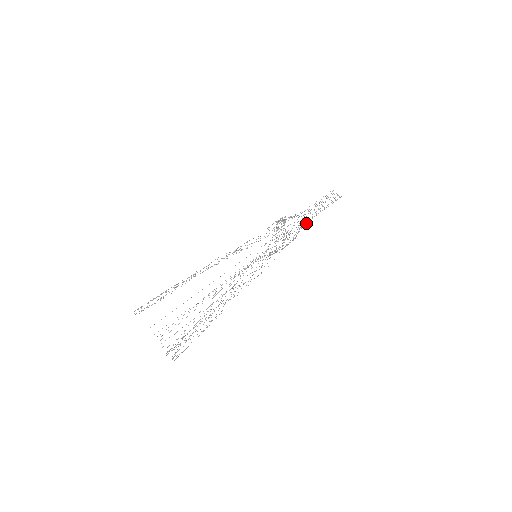
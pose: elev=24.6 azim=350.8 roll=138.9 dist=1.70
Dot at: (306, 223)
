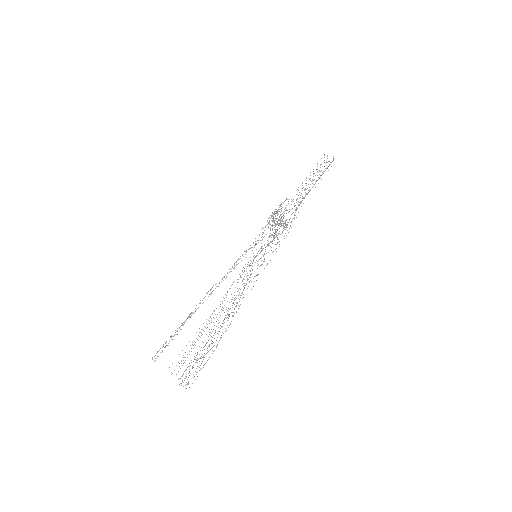
Dot at: occluded
